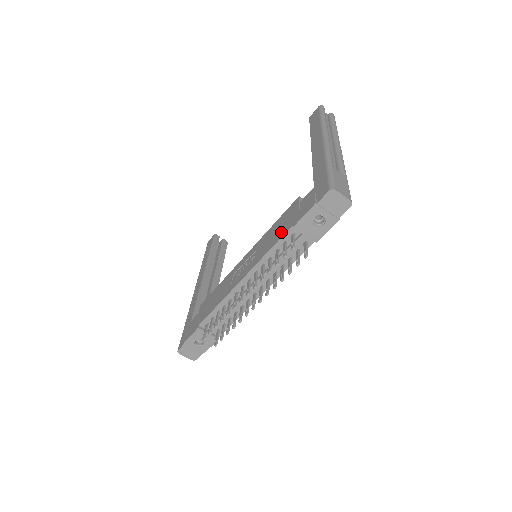
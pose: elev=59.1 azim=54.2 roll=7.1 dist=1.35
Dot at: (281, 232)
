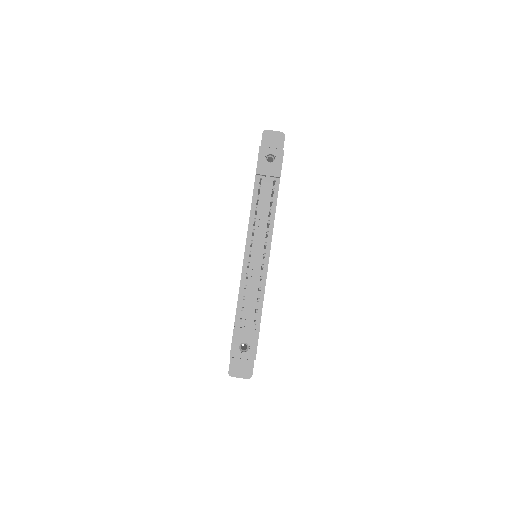
Dot at: occluded
